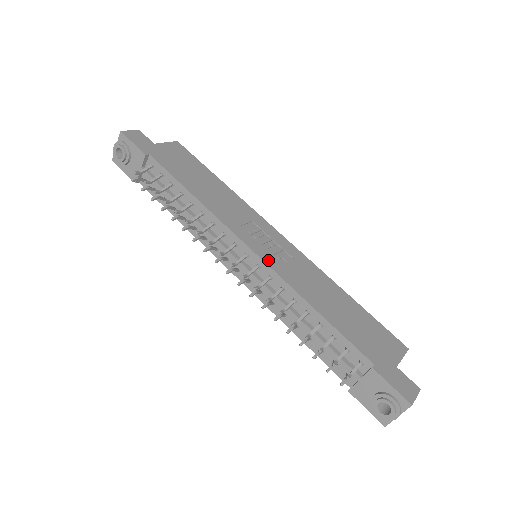
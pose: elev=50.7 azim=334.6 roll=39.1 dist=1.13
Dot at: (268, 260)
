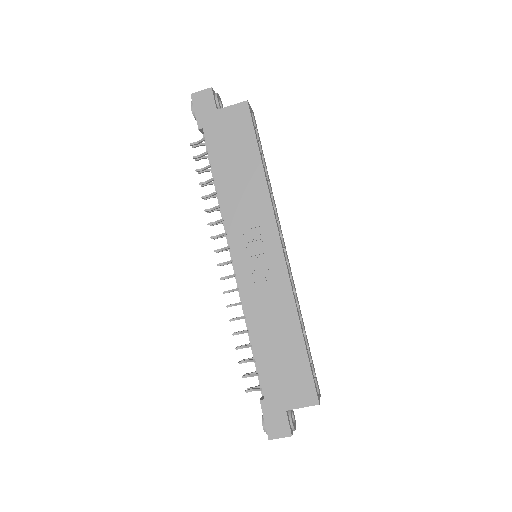
Dot at: (242, 276)
